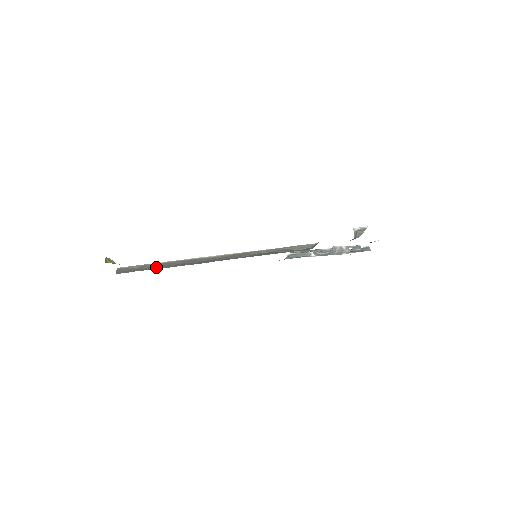
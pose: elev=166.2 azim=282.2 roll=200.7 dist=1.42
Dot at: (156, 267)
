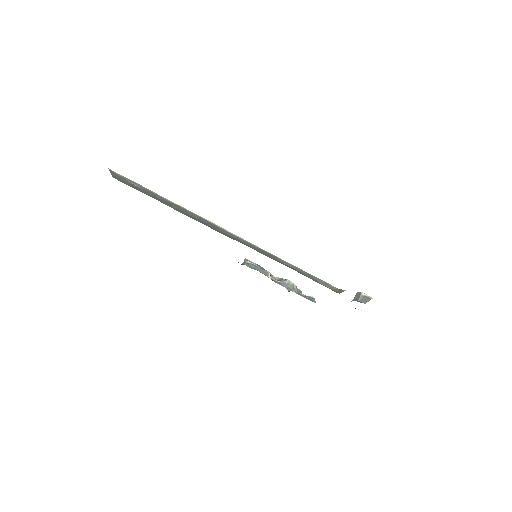
Dot at: (169, 204)
